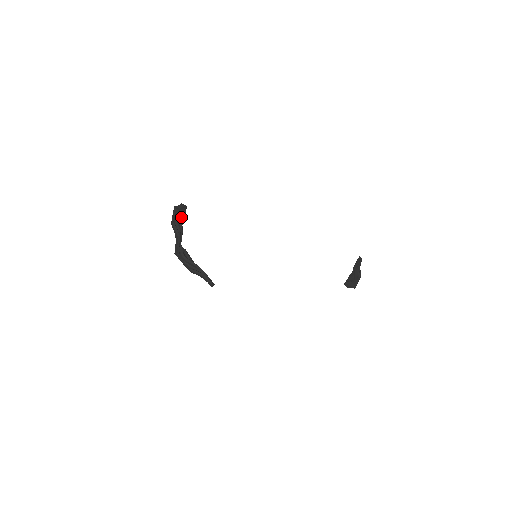
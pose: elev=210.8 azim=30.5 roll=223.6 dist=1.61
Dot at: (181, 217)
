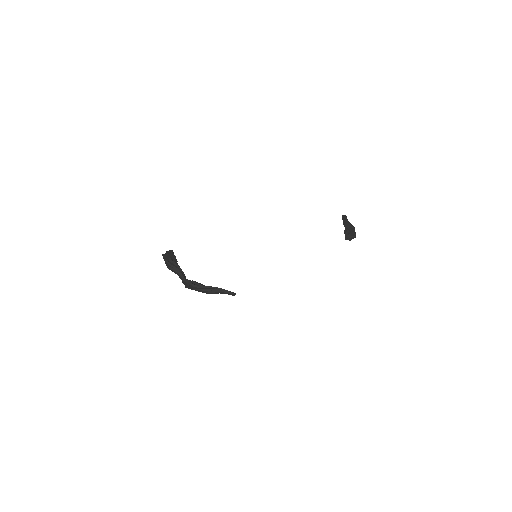
Dot at: (173, 260)
